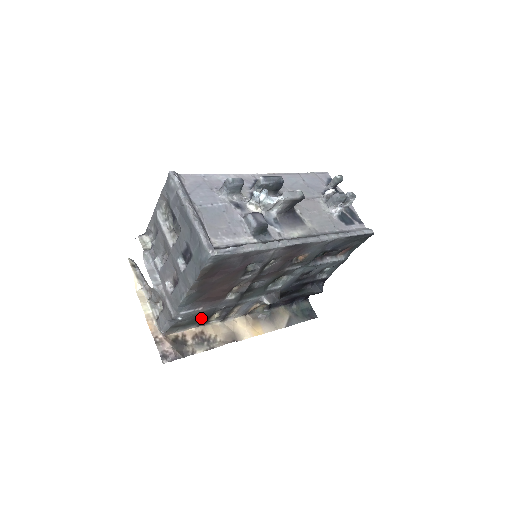
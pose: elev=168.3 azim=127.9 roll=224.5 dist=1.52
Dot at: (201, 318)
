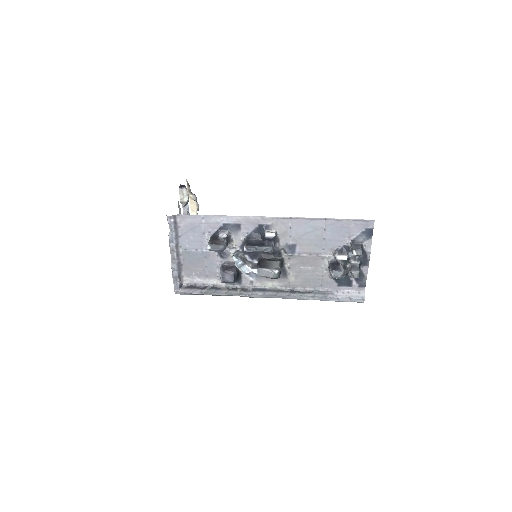
Dot at: occluded
